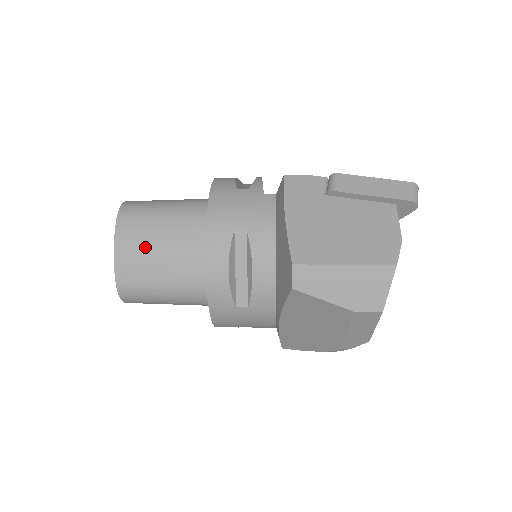
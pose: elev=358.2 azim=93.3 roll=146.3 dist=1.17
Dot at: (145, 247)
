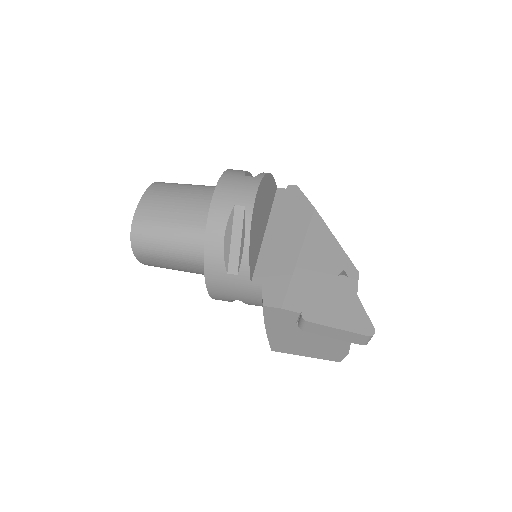
Dot at: (166, 268)
